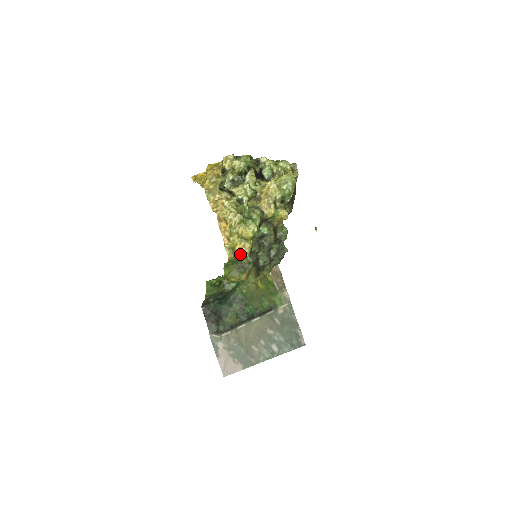
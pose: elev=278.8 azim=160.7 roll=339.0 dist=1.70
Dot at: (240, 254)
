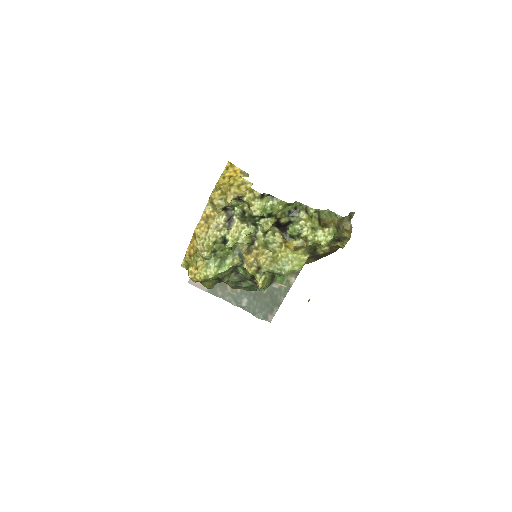
Dot at: (189, 275)
